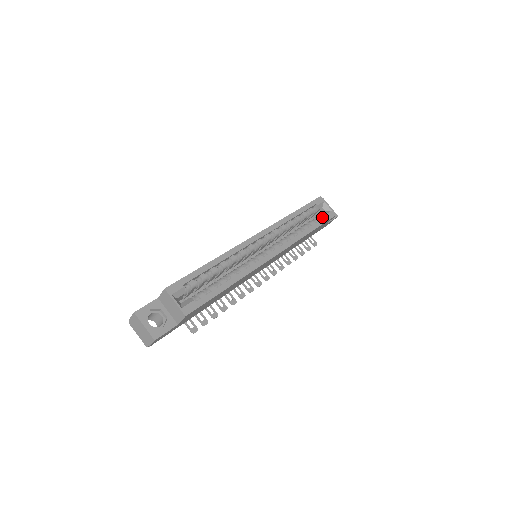
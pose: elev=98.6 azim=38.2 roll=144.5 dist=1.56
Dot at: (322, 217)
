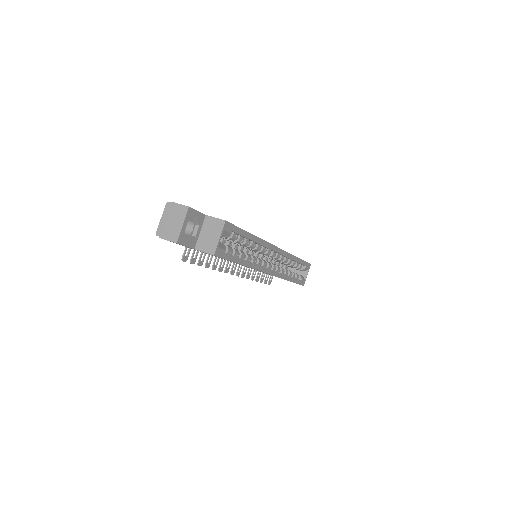
Dot at: (298, 277)
